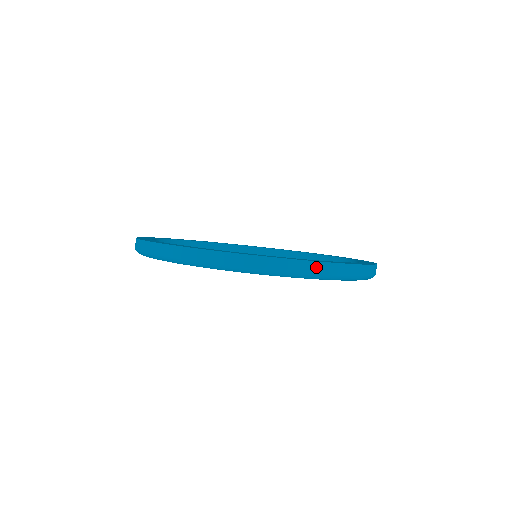
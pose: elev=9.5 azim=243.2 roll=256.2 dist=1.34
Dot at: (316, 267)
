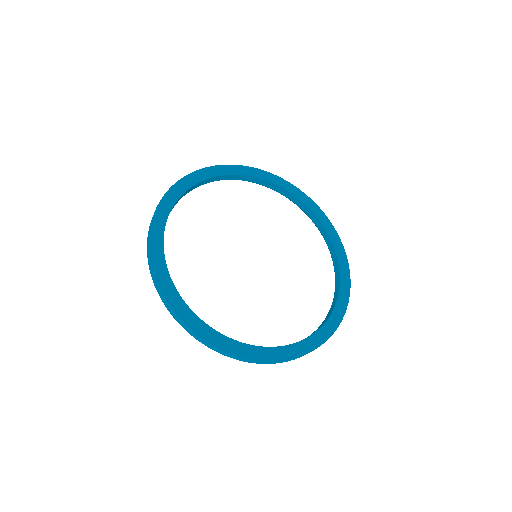
Dot at: (319, 346)
